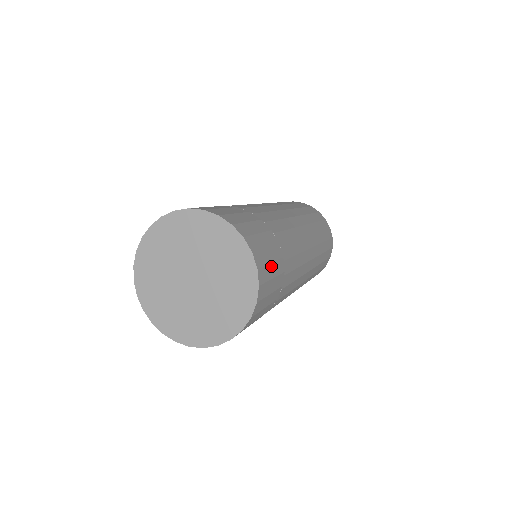
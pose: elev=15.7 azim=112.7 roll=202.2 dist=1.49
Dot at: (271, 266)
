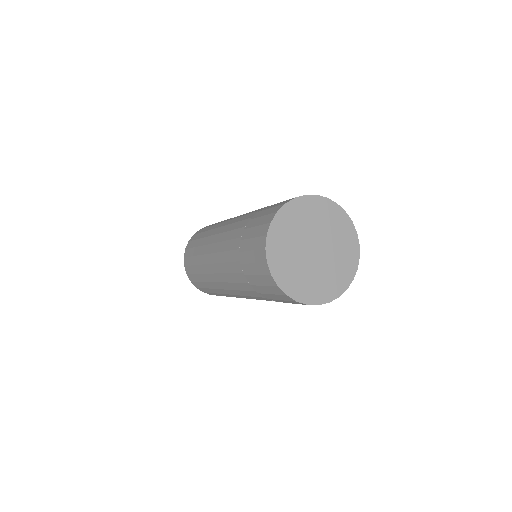
Dot at: occluded
